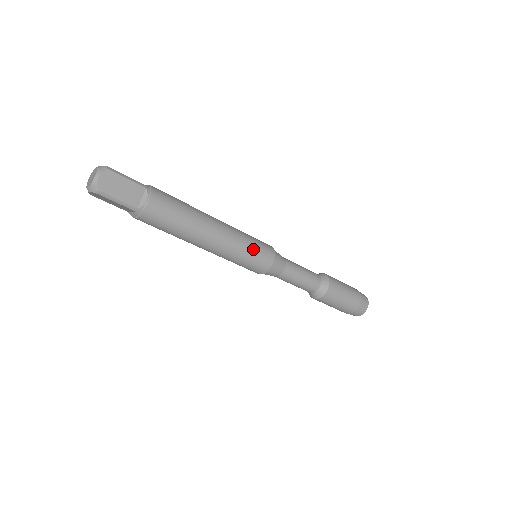
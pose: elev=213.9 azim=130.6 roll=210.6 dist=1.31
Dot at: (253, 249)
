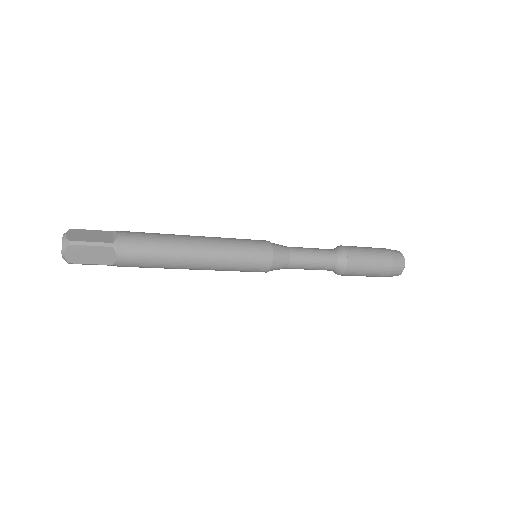
Dot at: (245, 263)
